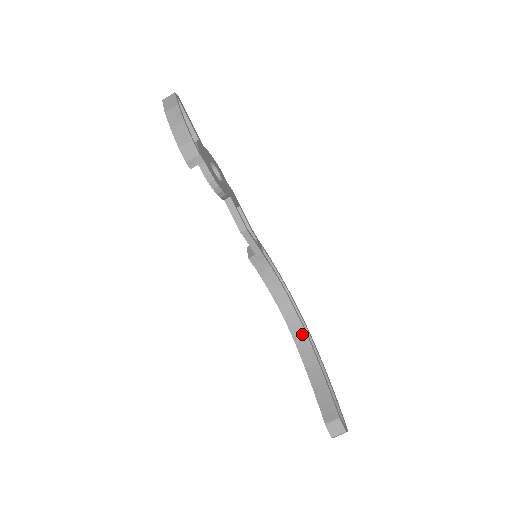
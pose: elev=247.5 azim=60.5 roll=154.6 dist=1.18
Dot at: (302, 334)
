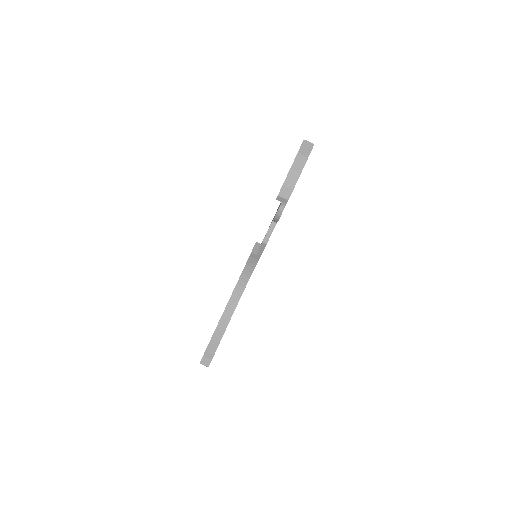
Dot at: (234, 305)
